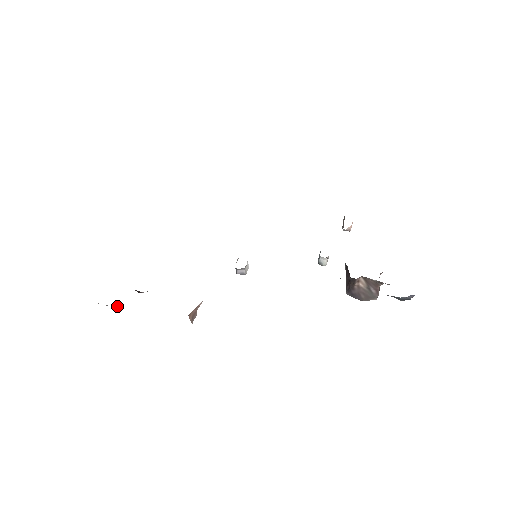
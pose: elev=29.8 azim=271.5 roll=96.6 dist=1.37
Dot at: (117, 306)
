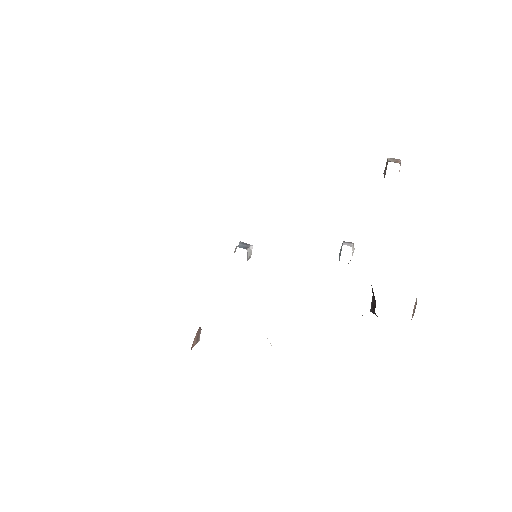
Dot at: occluded
